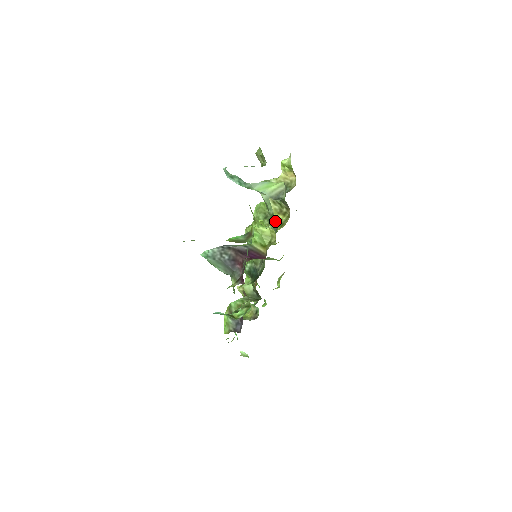
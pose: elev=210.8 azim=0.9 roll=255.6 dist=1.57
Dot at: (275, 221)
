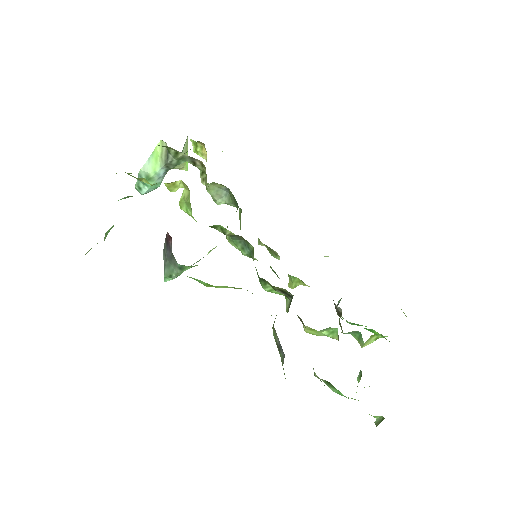
Dot at: occluded
